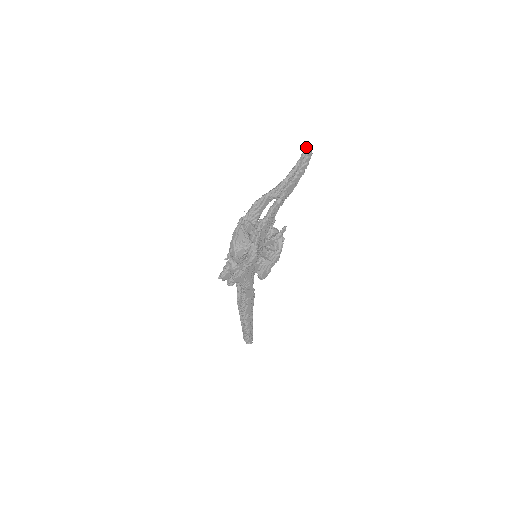
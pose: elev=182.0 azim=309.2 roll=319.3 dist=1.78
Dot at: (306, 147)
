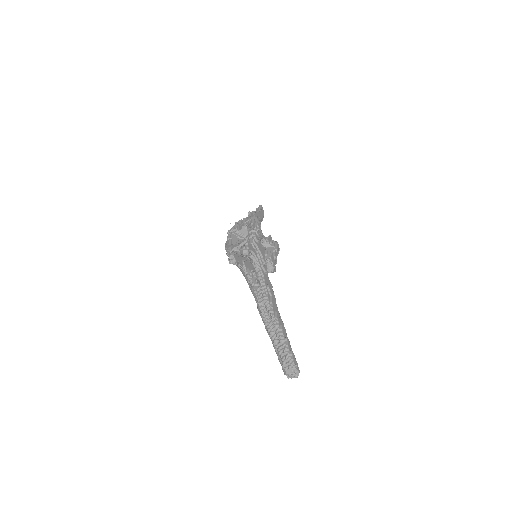
Dot at: occluded
